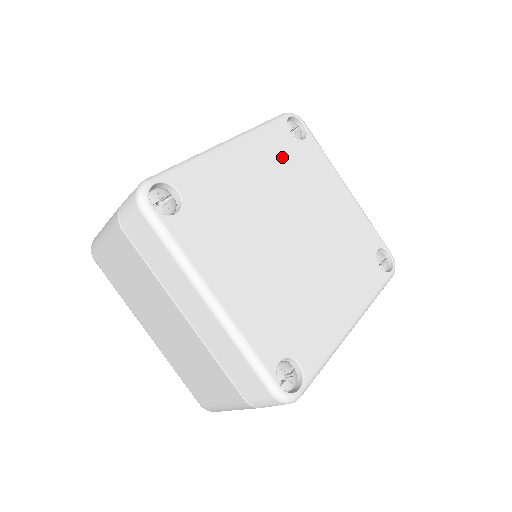
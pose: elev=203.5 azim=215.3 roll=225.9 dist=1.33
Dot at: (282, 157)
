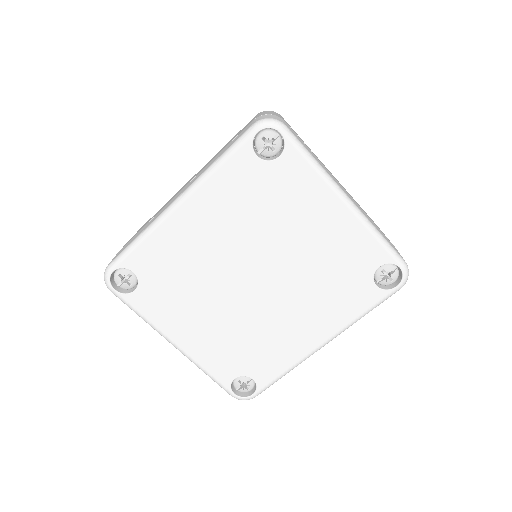
Dot at: (243, 196)
